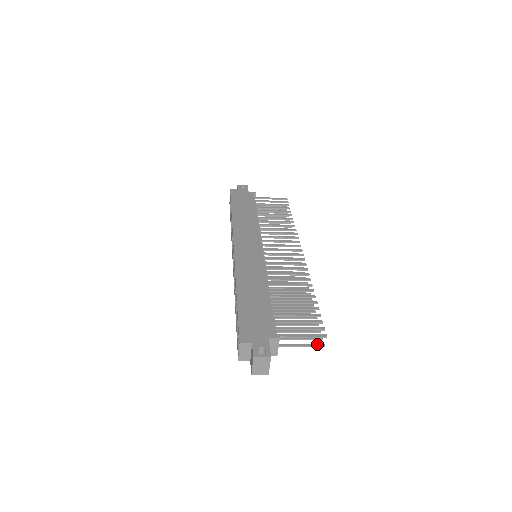
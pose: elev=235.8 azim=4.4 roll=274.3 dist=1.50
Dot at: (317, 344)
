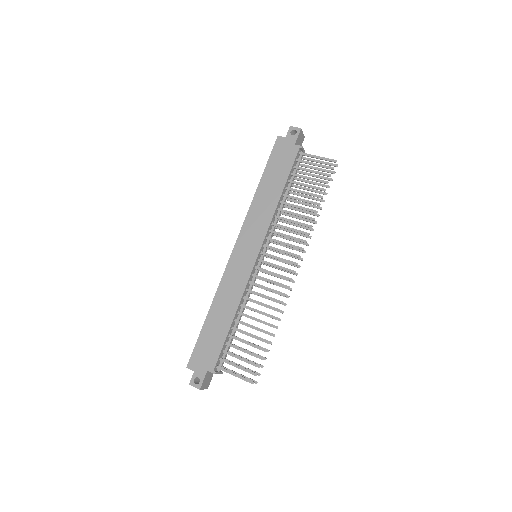
Dot at: (251, 380)
